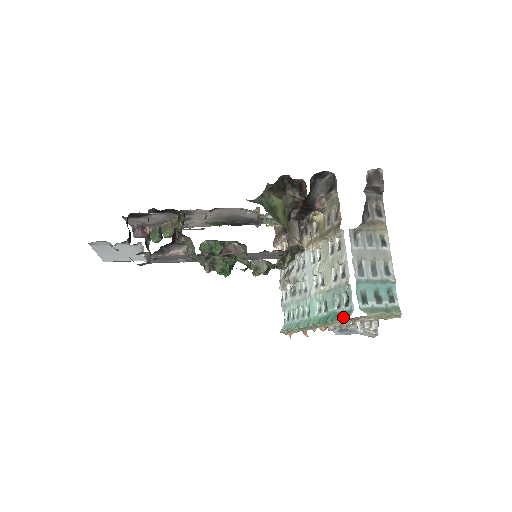
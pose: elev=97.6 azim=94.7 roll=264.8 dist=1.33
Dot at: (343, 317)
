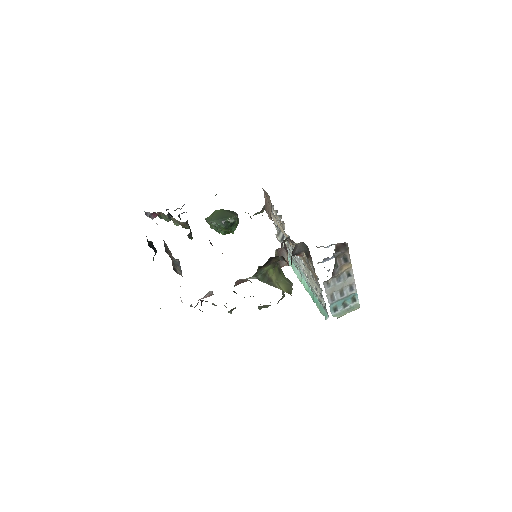
Dot at: (322, 314)
